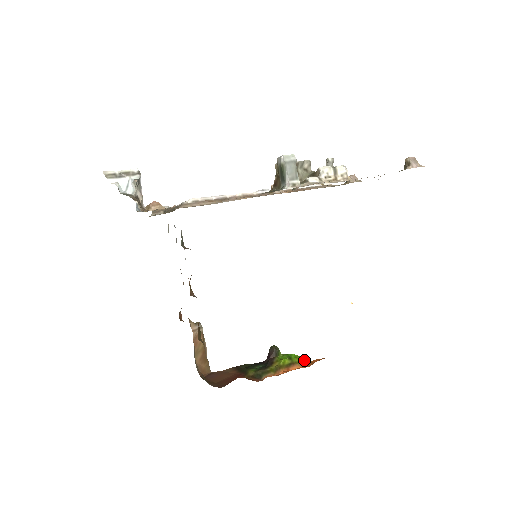
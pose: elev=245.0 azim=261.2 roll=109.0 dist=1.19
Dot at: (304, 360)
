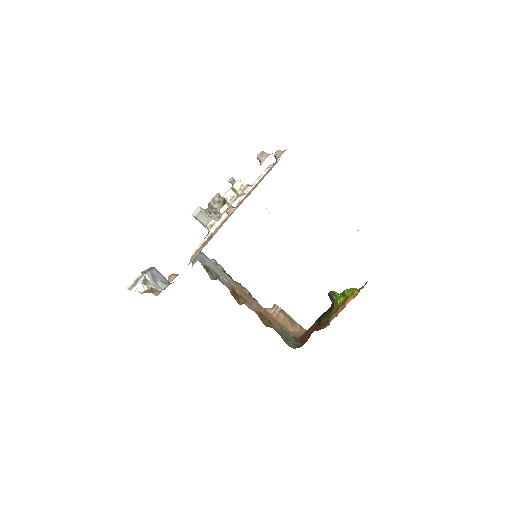
Dot at: (356, 289)
